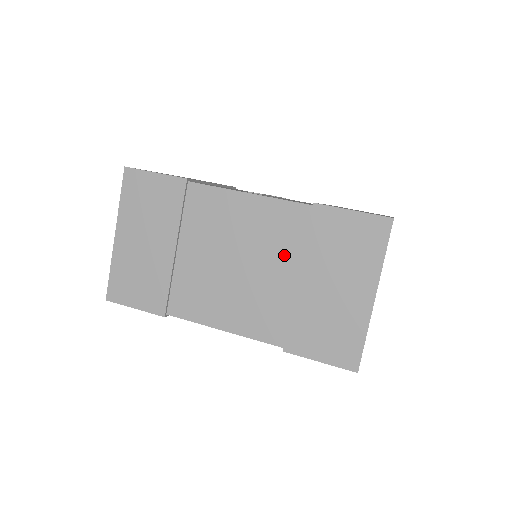
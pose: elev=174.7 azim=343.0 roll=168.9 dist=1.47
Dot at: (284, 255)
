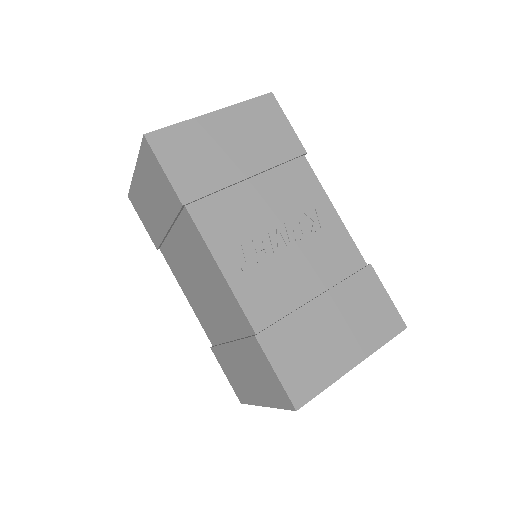
Dot at: (228, 324)
